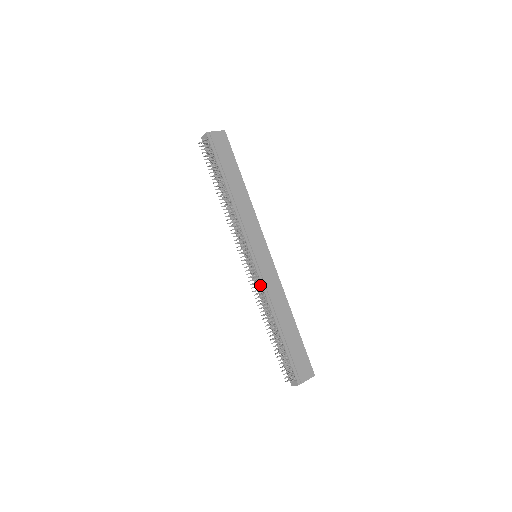
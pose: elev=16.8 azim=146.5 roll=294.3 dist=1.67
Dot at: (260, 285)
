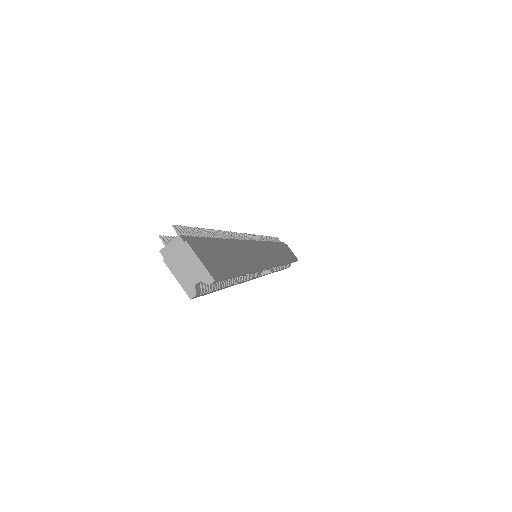
Dot at: occluded
